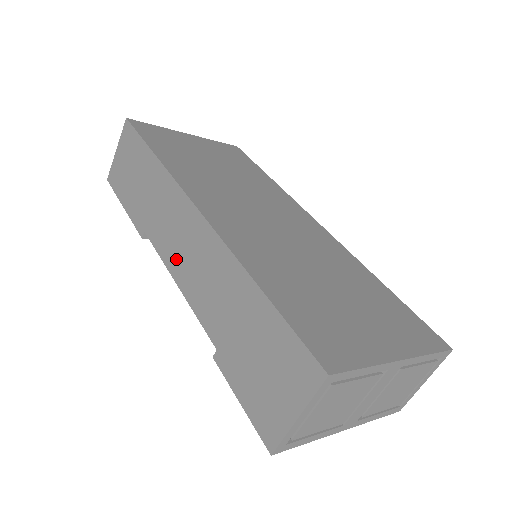
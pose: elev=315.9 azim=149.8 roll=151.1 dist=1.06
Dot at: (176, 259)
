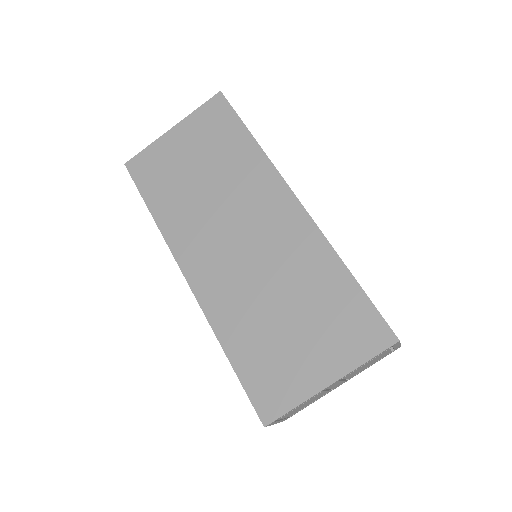
Dot at: occluded
